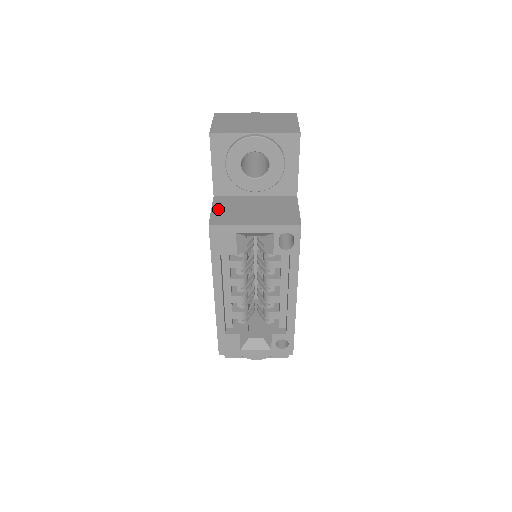
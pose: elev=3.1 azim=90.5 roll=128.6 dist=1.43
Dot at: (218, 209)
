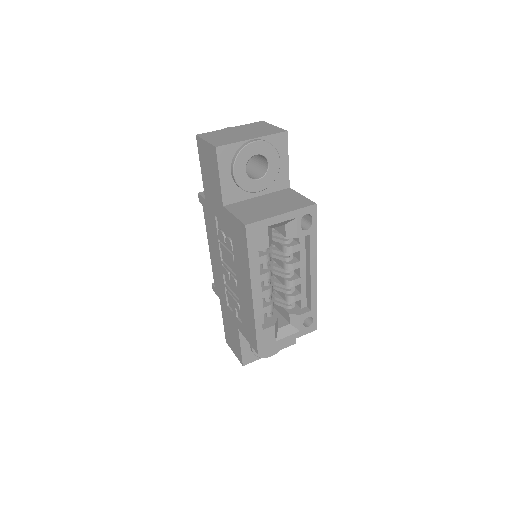
Dot at: (239, 213)
